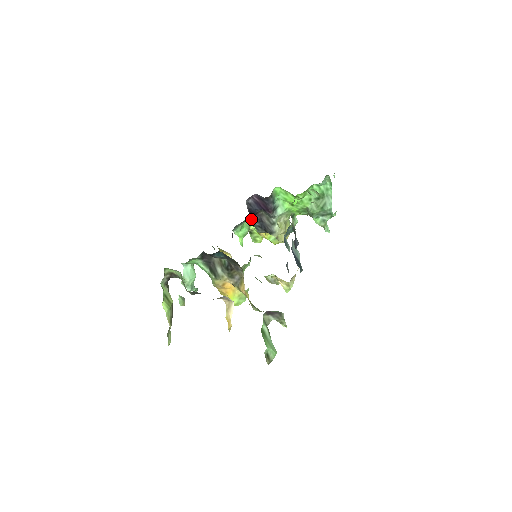
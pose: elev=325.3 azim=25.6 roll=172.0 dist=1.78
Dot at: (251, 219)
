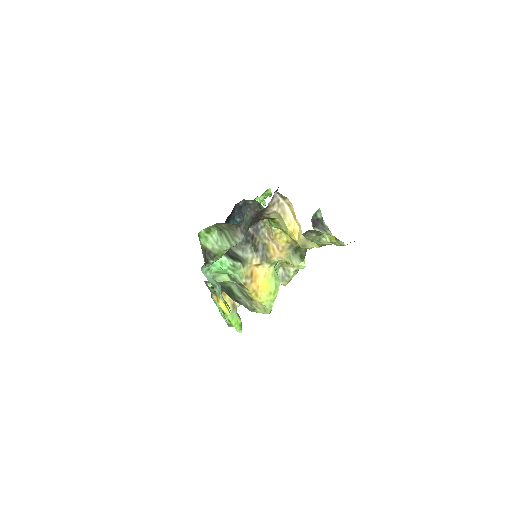
Dot at: occluded
